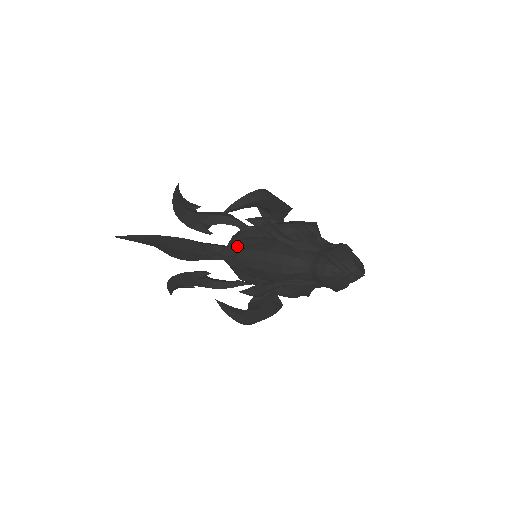
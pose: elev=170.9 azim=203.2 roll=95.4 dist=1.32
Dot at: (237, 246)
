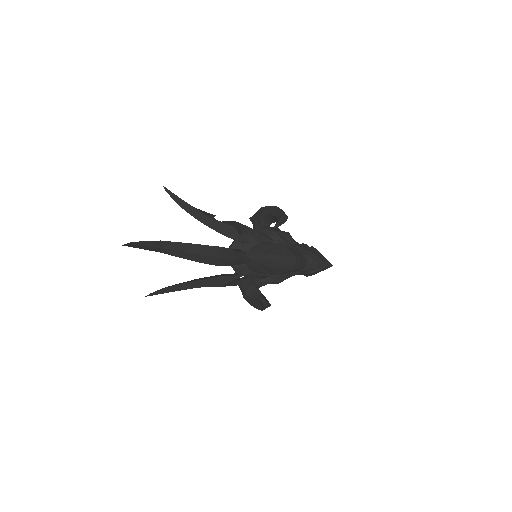
Dot at: (258, 251)
